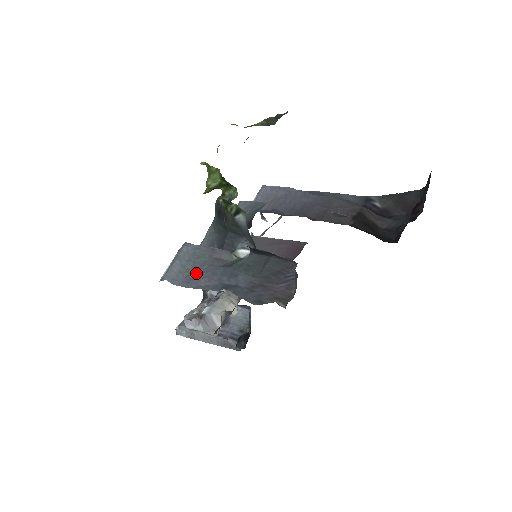
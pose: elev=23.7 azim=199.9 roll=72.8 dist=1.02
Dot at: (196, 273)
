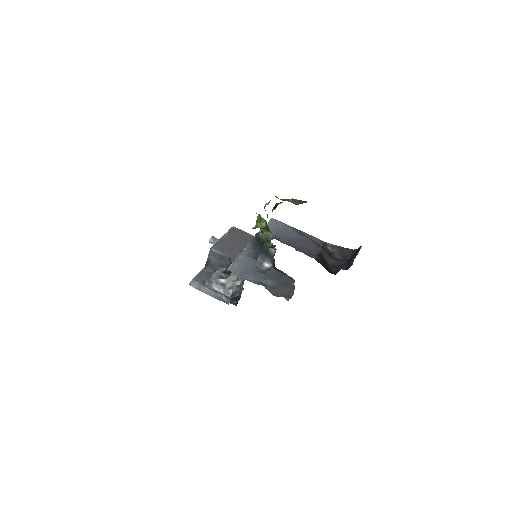
Dot at: (246, 272)
